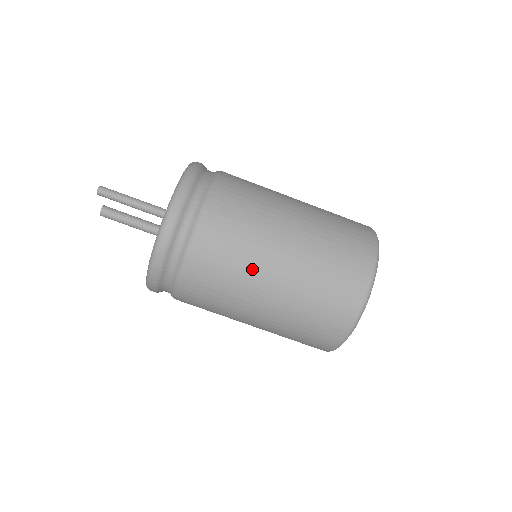
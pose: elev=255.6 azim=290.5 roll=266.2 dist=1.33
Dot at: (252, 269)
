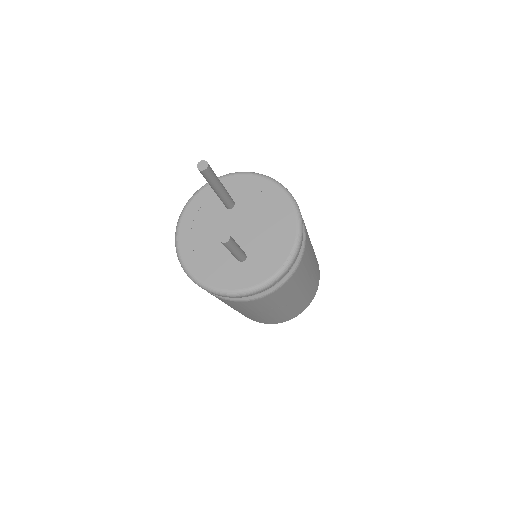
Dot at: (275, 307)
